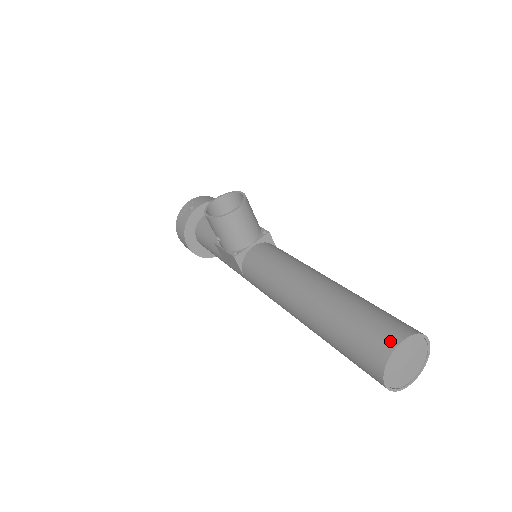
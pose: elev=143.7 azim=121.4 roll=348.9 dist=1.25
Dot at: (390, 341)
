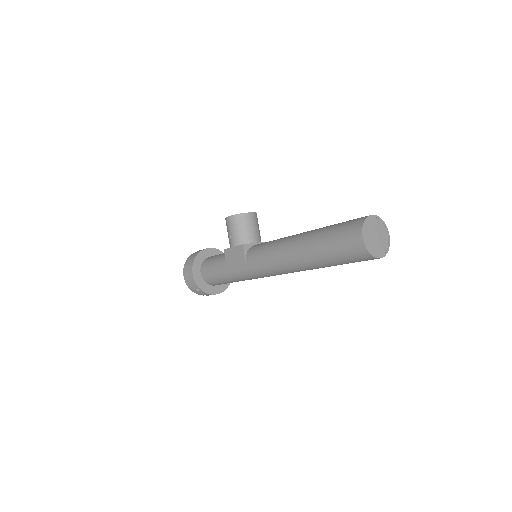
Dot at: (365, 216)
